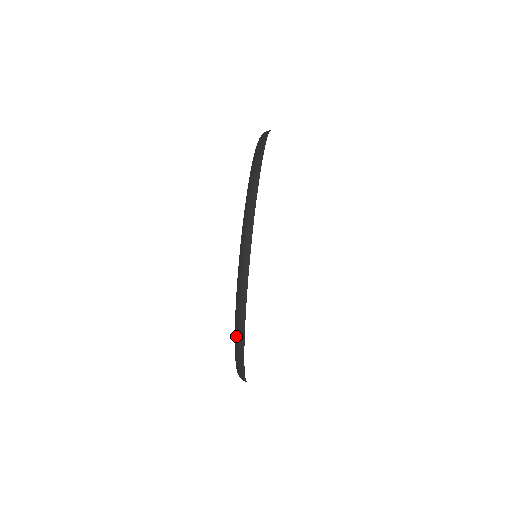
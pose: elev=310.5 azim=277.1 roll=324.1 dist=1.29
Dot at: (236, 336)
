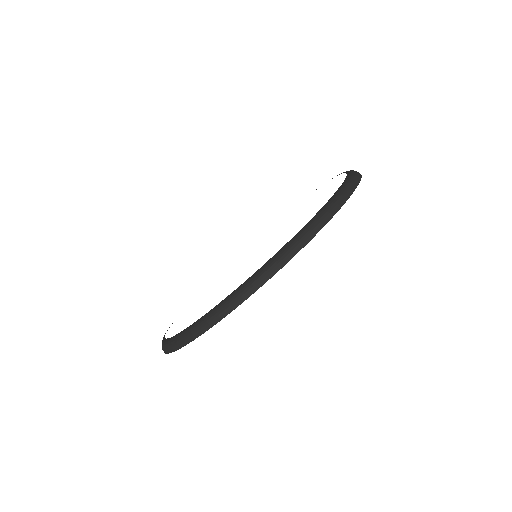
Dot at: (162, 344)
